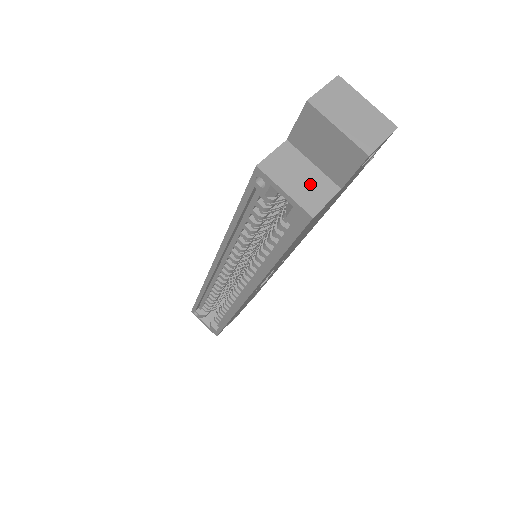
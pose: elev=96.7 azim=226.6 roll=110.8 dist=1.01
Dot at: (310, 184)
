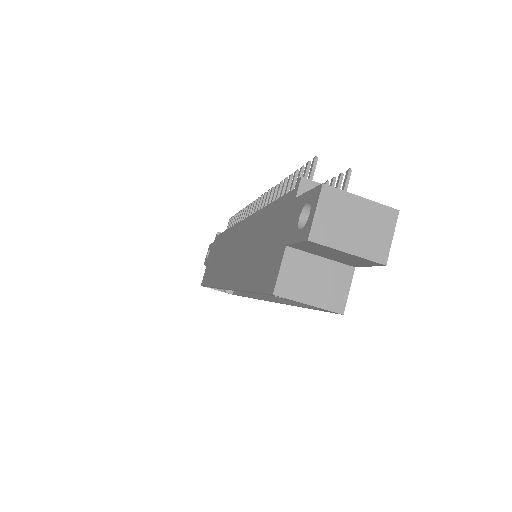
Dot at: (327, 281)
